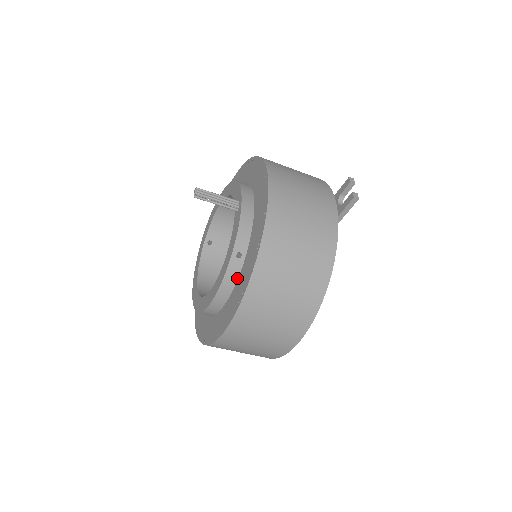
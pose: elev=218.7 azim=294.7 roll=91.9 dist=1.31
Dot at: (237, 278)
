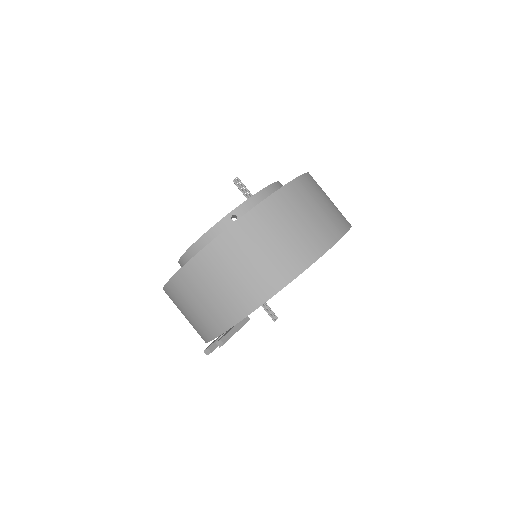
Dot at: occluded
